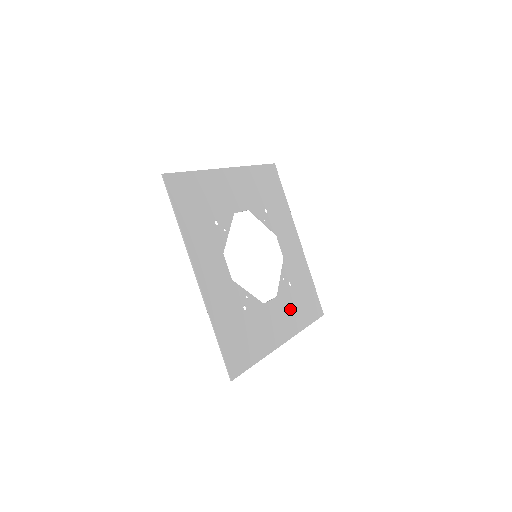
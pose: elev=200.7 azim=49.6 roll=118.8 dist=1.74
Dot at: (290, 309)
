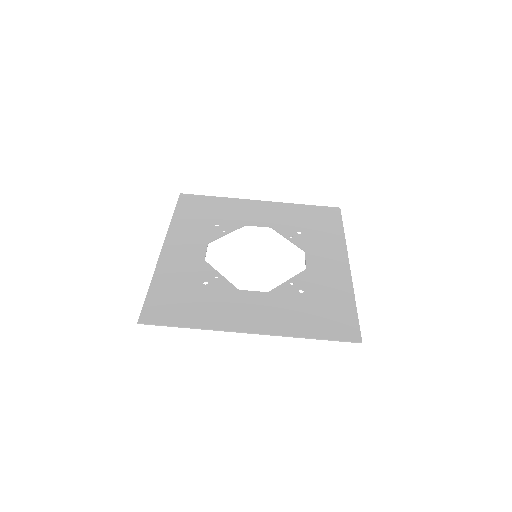
Dot at: (284, 310)
